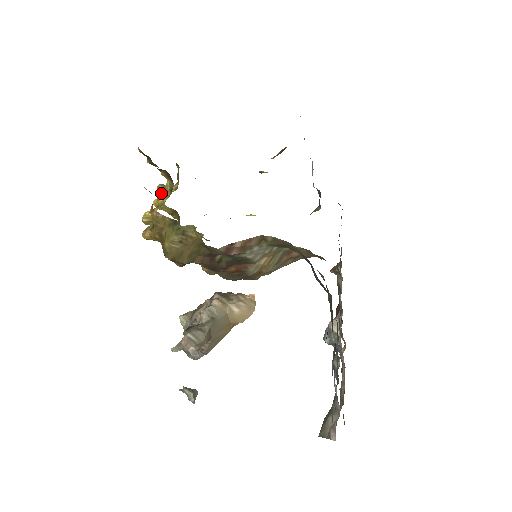
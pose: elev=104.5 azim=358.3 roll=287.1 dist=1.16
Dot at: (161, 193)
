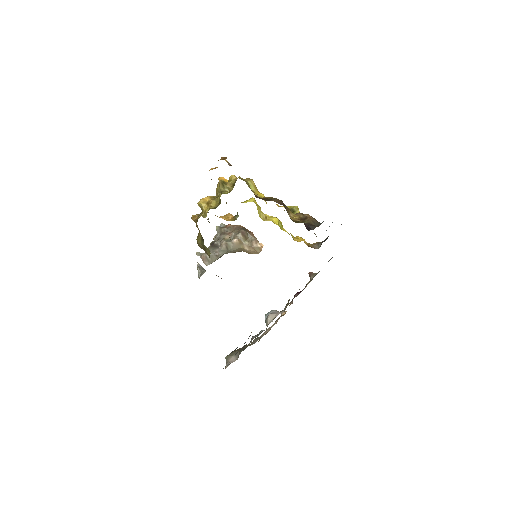
Dot at: (219, 188)
